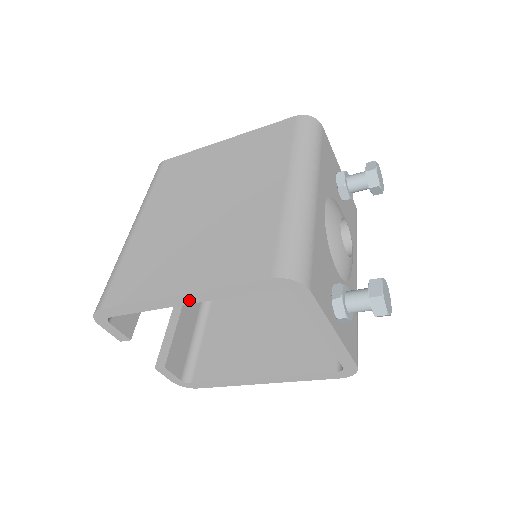
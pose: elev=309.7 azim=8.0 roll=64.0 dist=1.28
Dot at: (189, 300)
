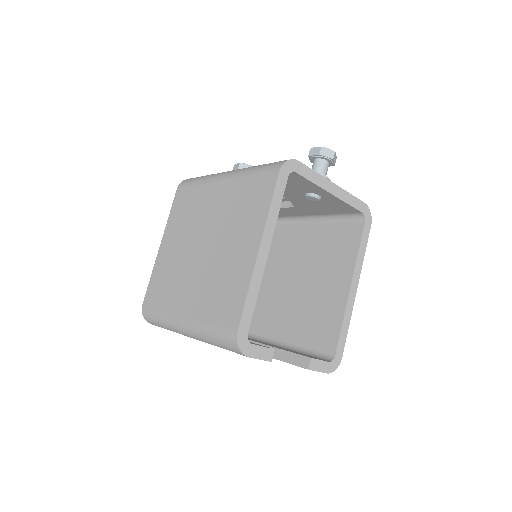
Dot at: (266, 246)
